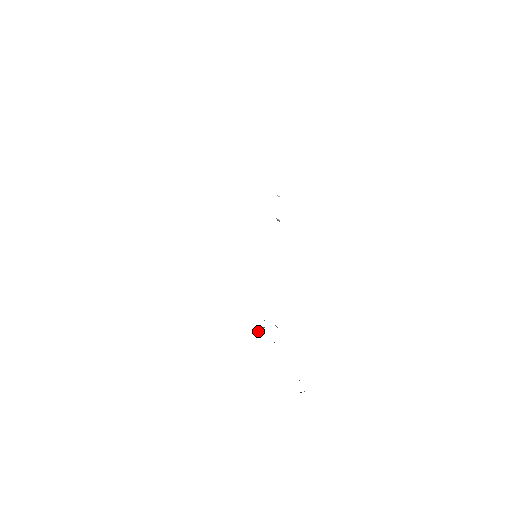
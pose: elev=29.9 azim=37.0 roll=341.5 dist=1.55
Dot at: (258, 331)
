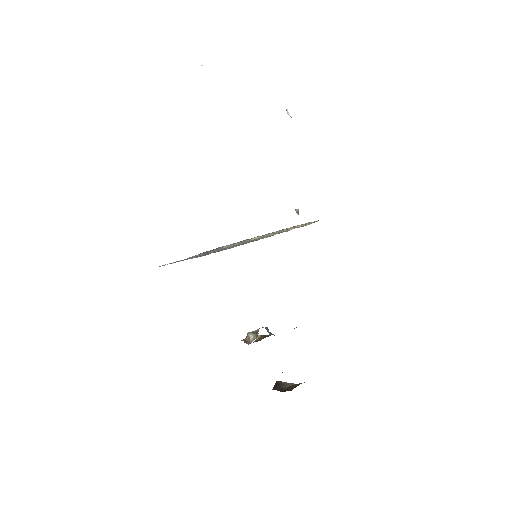
Dot at: (247, 341)
